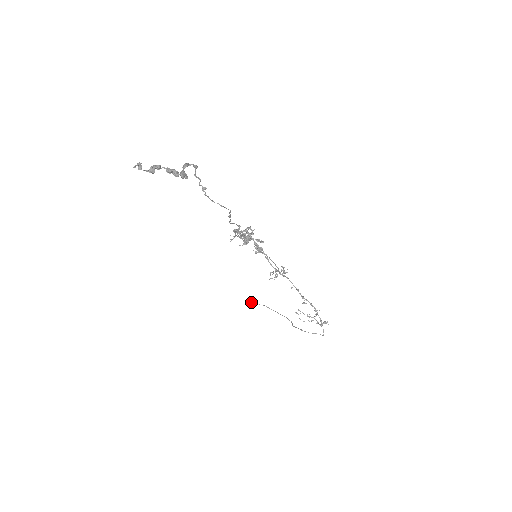
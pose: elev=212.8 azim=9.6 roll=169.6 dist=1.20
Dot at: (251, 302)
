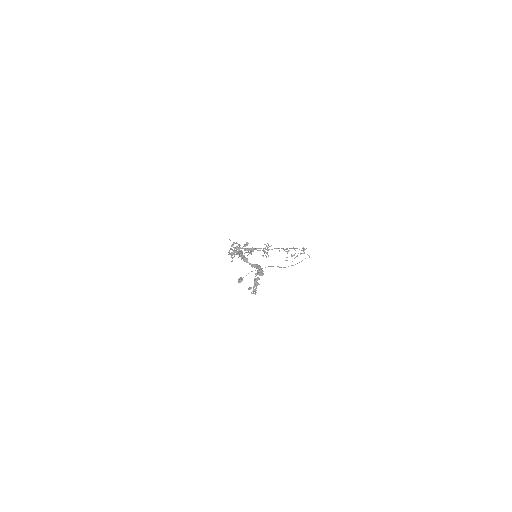
Dot at: (241, 279)
